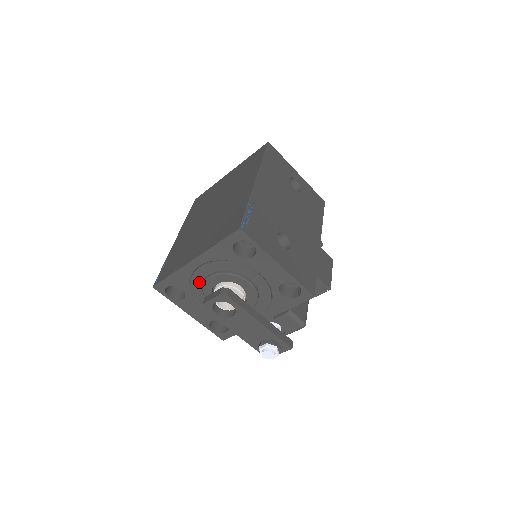
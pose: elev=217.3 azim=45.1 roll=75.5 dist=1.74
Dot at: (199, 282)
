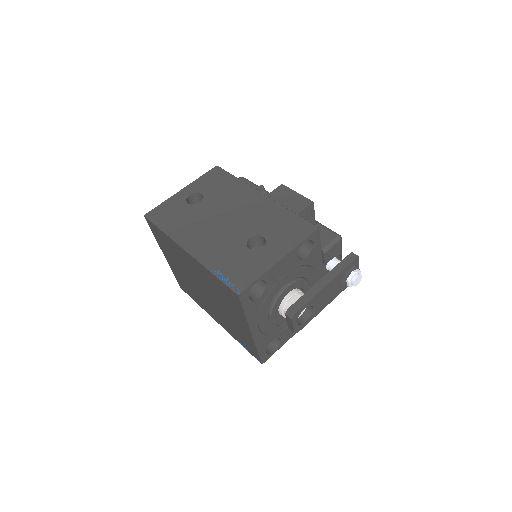
Dot at: (271, 327)
